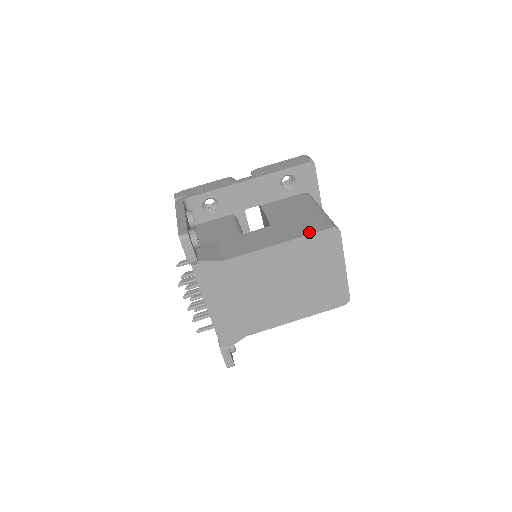
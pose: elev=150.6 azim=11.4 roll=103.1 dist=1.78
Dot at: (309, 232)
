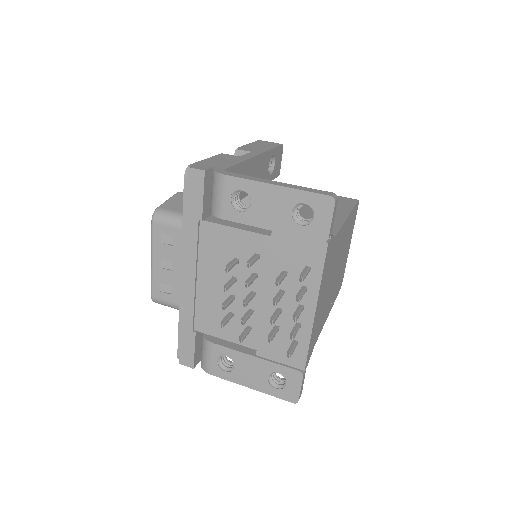
Dot at: (351, 204)
